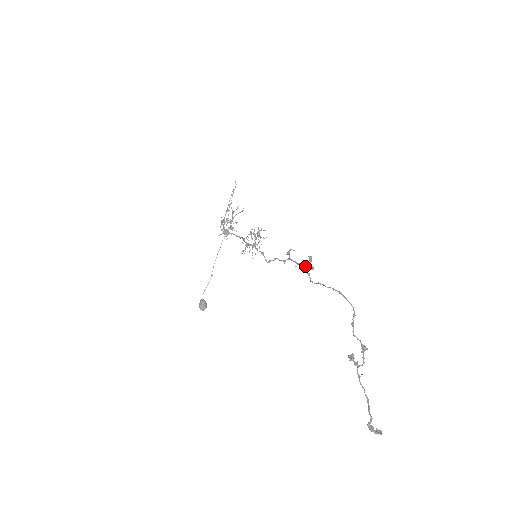
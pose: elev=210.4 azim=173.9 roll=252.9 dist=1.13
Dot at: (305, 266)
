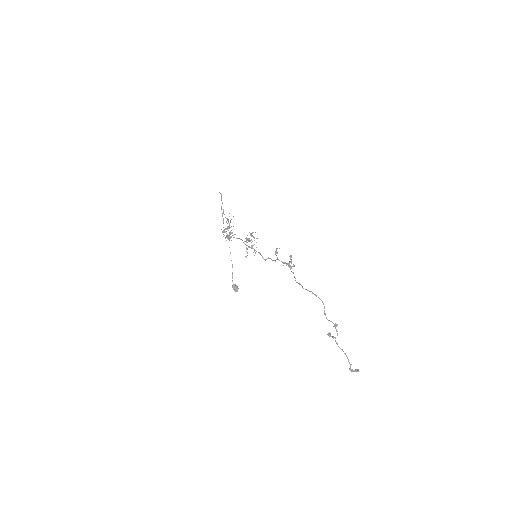
Dot at: (289, 265)
